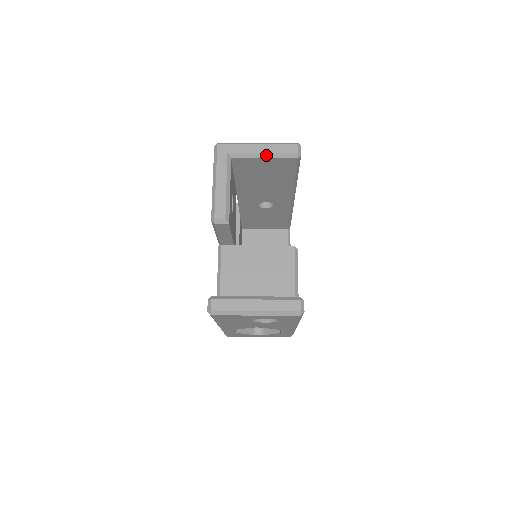
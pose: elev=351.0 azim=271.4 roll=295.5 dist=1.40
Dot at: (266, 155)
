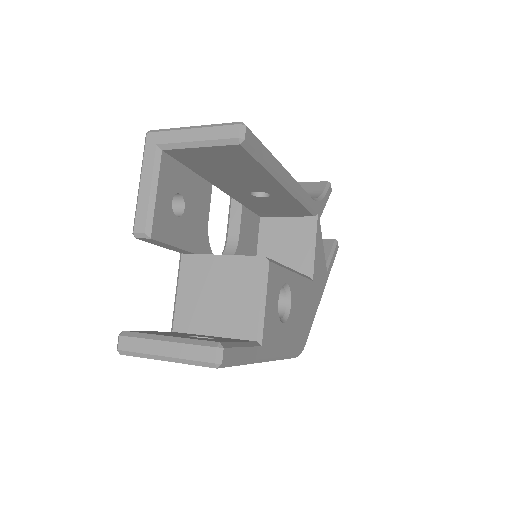
Dot at: (200, 143)
